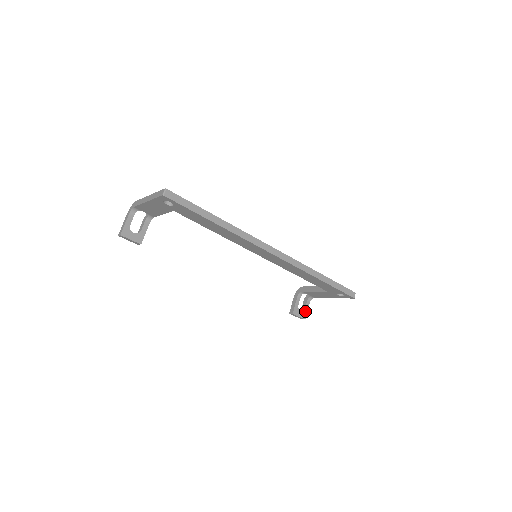
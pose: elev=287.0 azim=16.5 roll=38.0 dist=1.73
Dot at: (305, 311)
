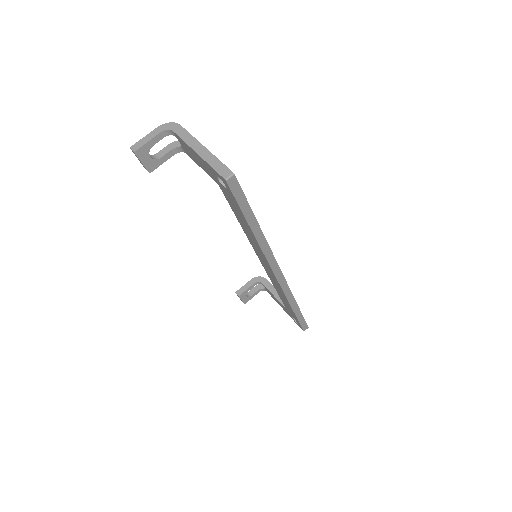
Dot at: (250, 297)
